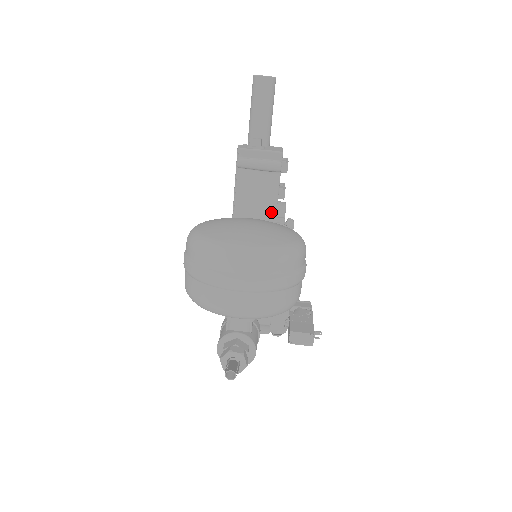
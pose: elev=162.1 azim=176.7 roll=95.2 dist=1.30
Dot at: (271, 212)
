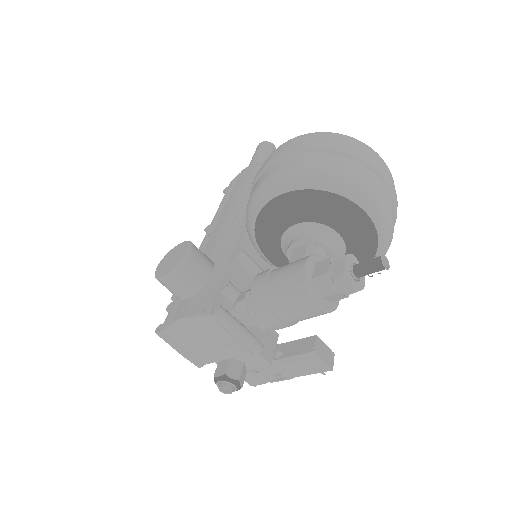
Dot at: occluded
